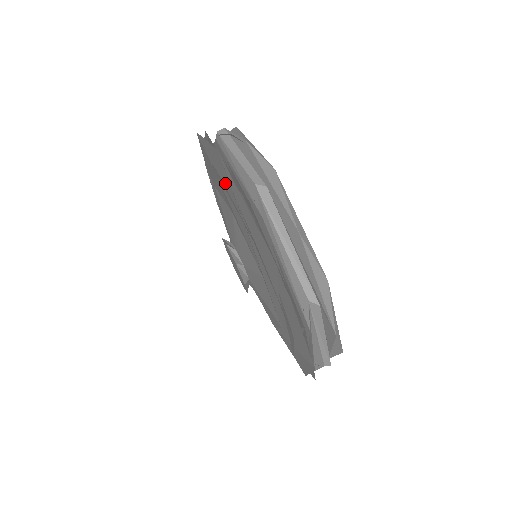
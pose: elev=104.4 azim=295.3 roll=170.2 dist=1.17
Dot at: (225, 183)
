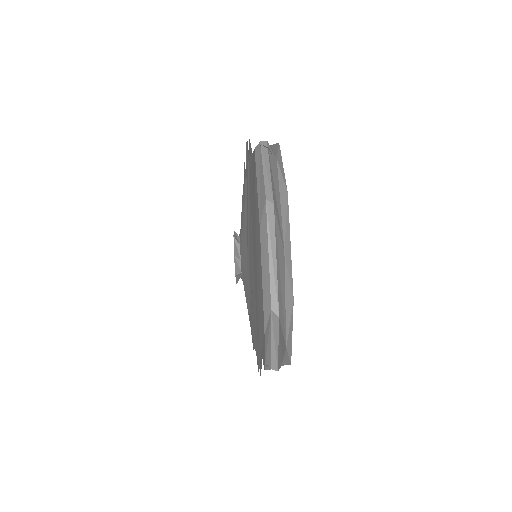
Dot at: (251, 262)
